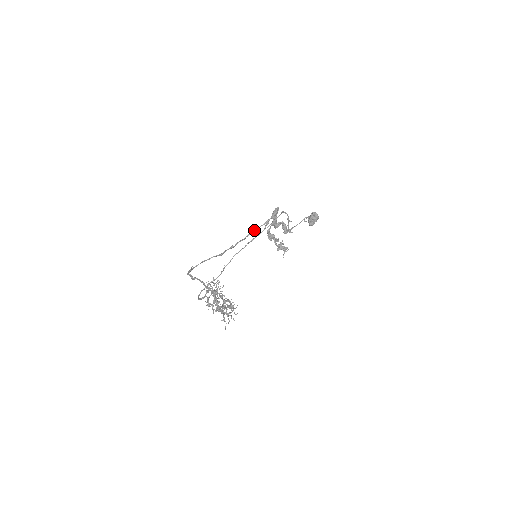
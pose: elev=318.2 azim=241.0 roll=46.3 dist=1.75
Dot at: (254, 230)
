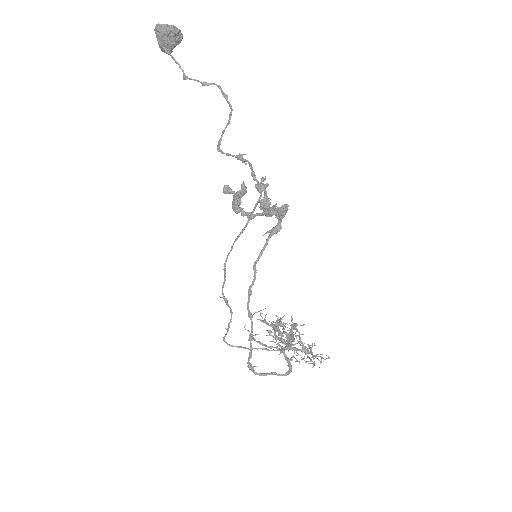
Dot at: (262, 253)
